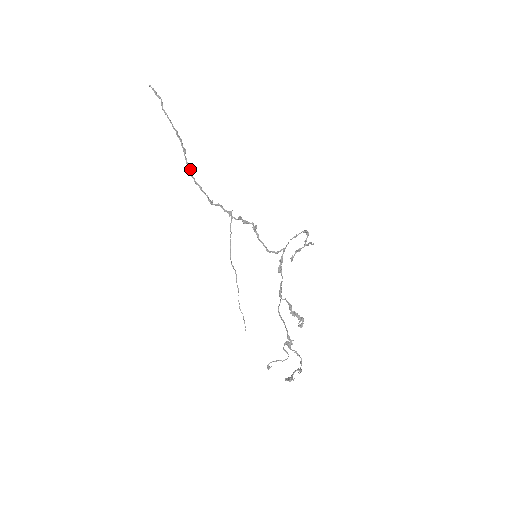
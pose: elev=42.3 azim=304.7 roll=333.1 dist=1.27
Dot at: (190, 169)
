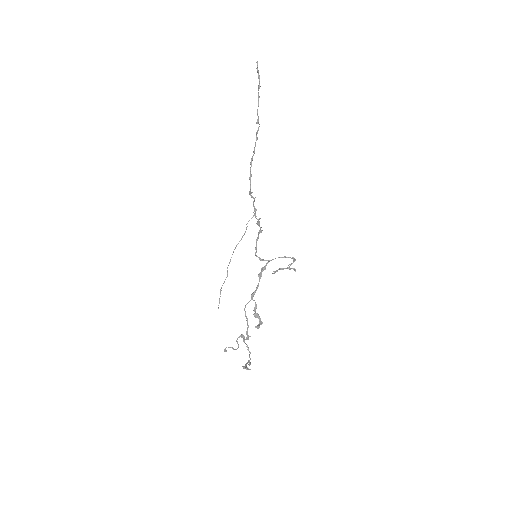
Dot at: occluded
